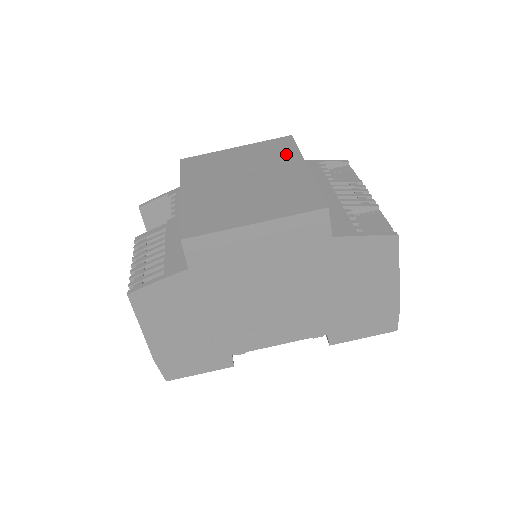
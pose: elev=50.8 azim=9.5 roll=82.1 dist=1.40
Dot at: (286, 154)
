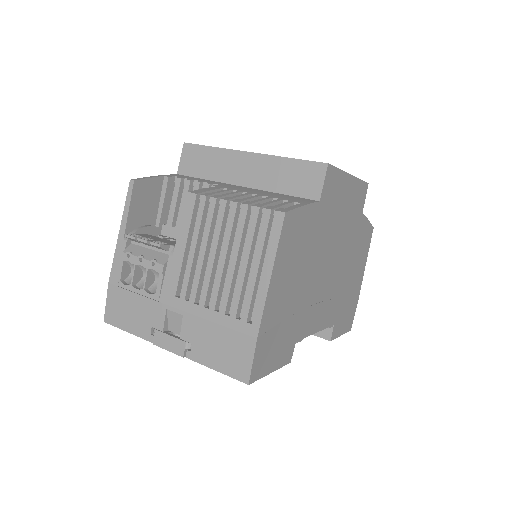
Dot at: occluded
